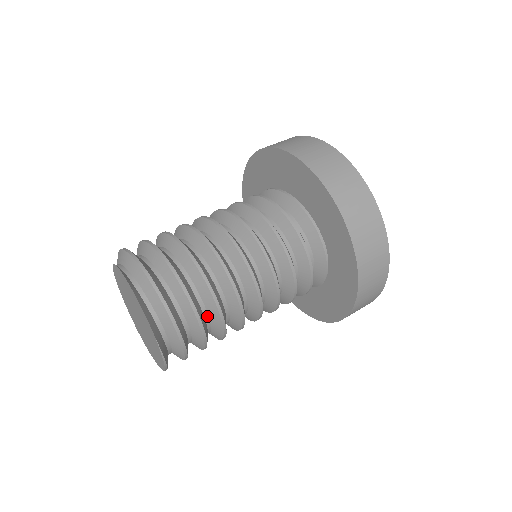
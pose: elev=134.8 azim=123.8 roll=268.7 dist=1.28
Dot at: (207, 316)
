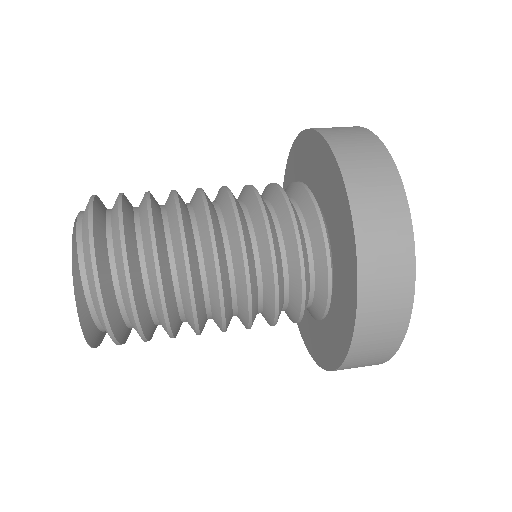
Dot at: (159, 323)
